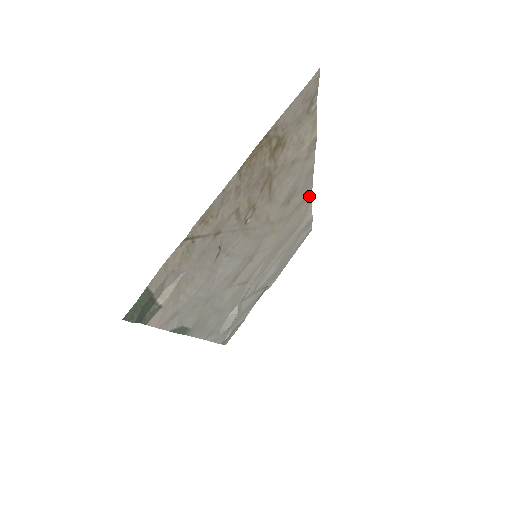
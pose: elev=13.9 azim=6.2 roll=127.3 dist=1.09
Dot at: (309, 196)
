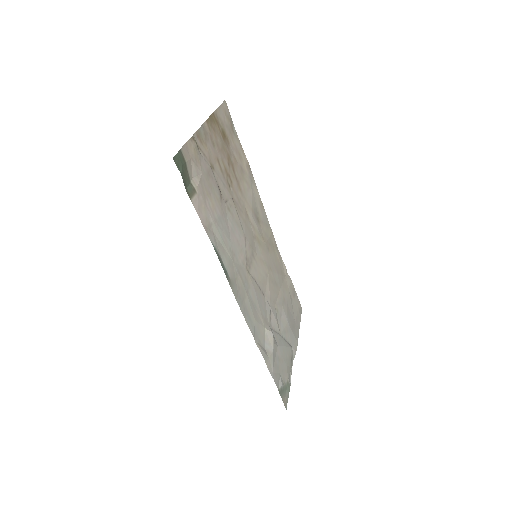
Dot at: (275, 244)
